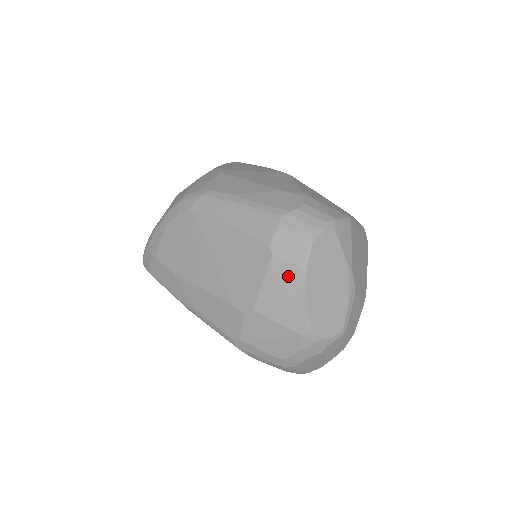
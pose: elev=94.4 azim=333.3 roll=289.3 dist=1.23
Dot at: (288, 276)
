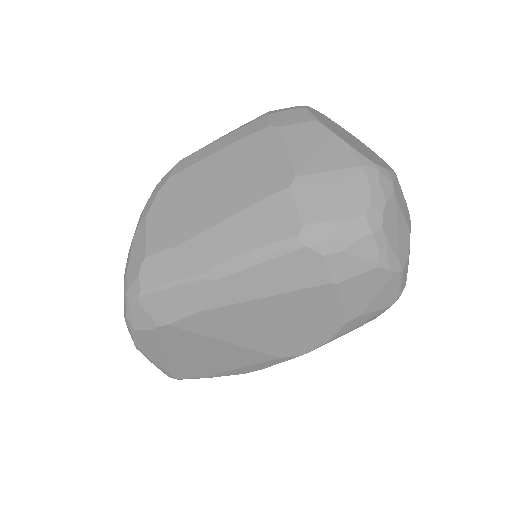
Dot at: (306, 131)
